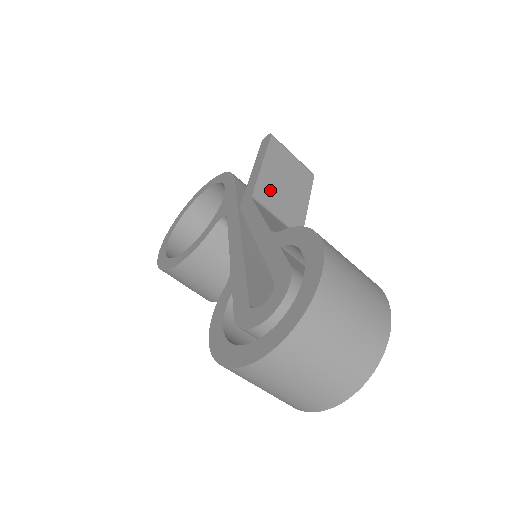
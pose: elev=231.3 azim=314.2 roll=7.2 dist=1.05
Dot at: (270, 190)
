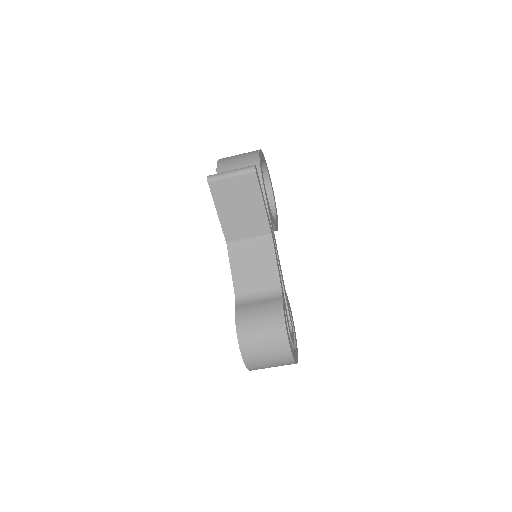
Dot at: (233, 226)
